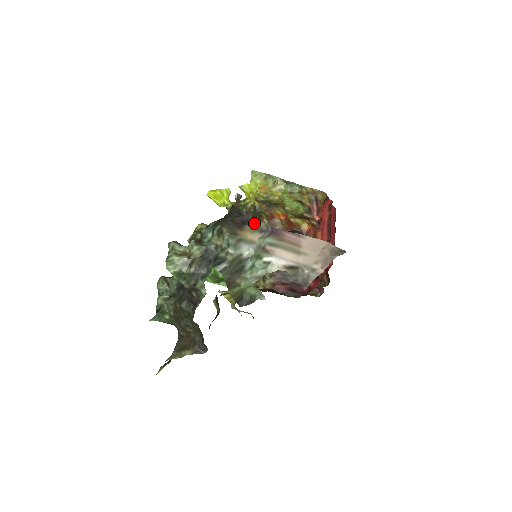
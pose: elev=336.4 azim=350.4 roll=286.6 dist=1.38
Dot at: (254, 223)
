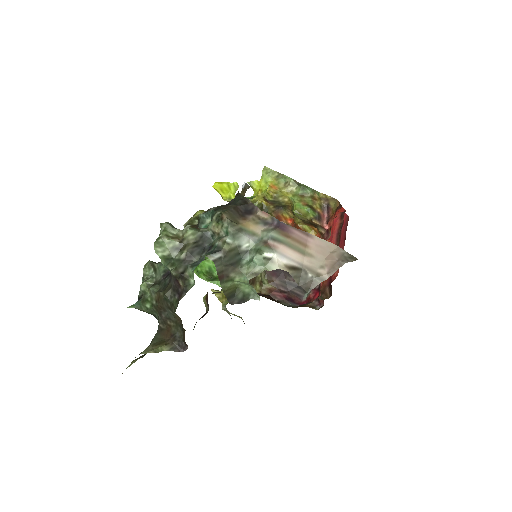
Dot at: (259, 214)
